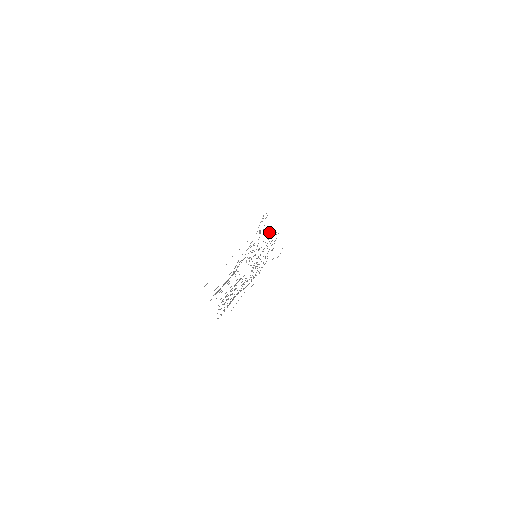
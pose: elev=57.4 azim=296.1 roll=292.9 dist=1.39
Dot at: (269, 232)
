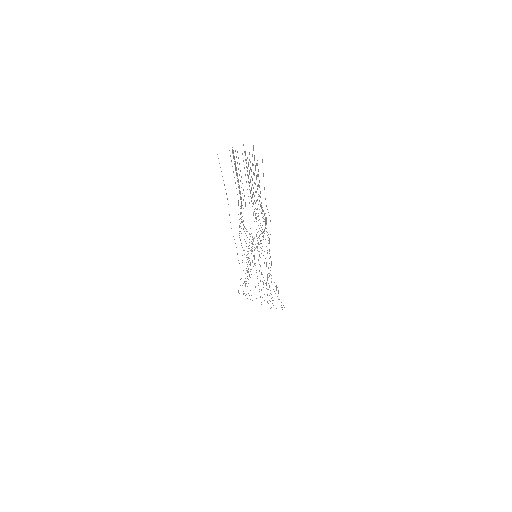
Dot at: occluded
